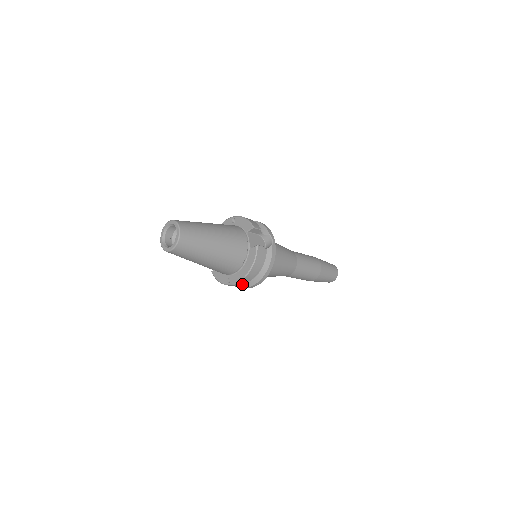
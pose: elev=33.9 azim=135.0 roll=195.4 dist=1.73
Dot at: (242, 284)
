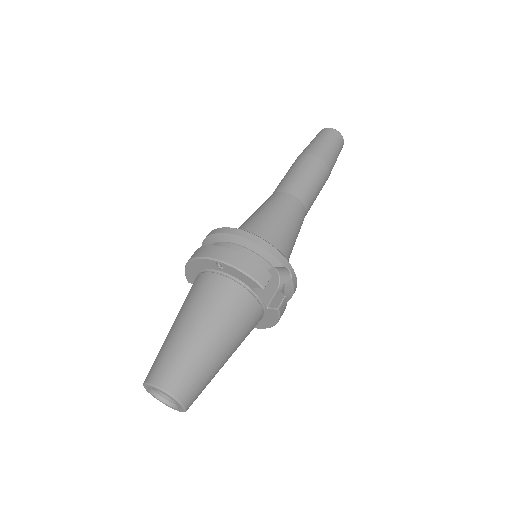
Dot at: occluded
